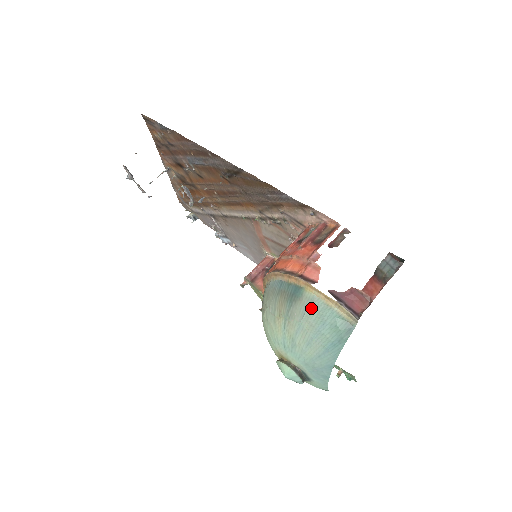
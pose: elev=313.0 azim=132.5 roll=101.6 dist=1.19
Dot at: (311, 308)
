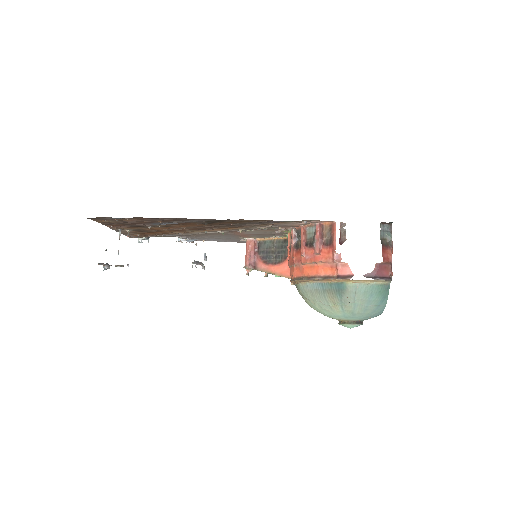
Dot at: (358, 292)
